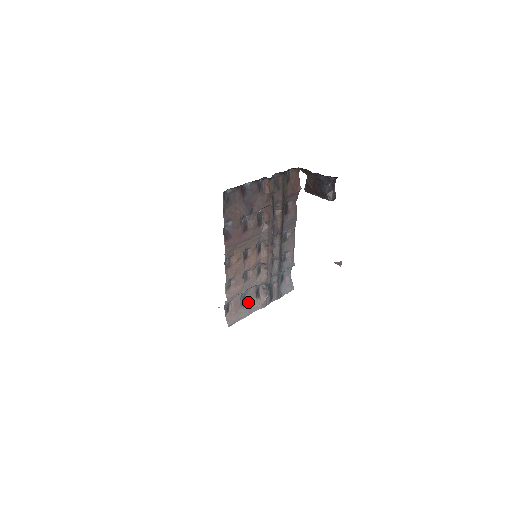
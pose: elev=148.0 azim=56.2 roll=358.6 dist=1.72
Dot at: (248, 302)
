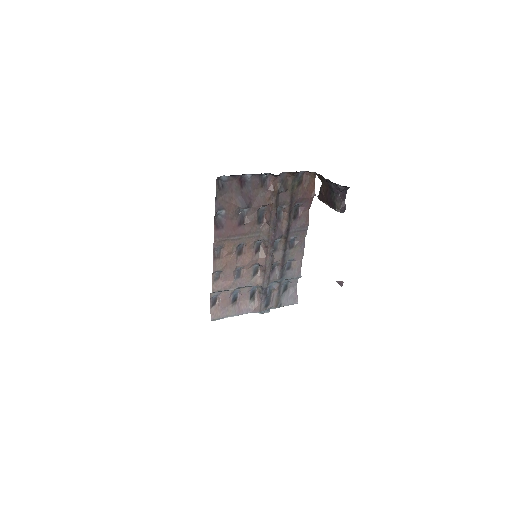
Dot at: (240, 302)
